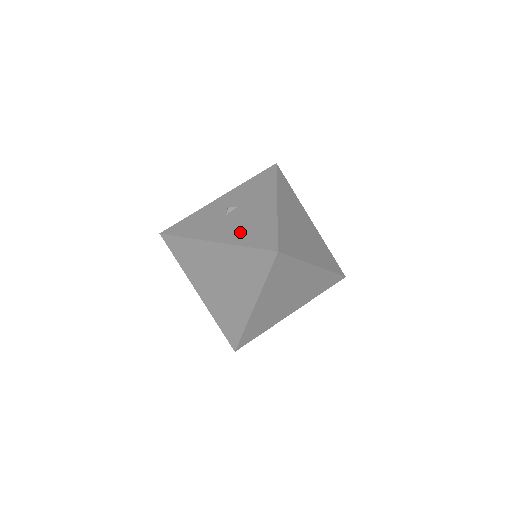
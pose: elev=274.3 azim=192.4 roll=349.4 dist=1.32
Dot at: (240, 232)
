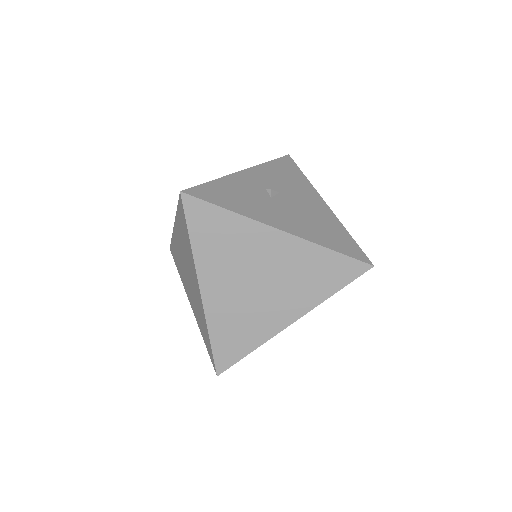
Dot at: (310, 228)
